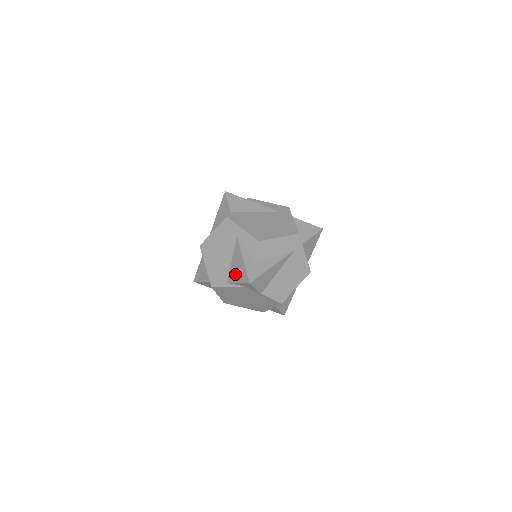
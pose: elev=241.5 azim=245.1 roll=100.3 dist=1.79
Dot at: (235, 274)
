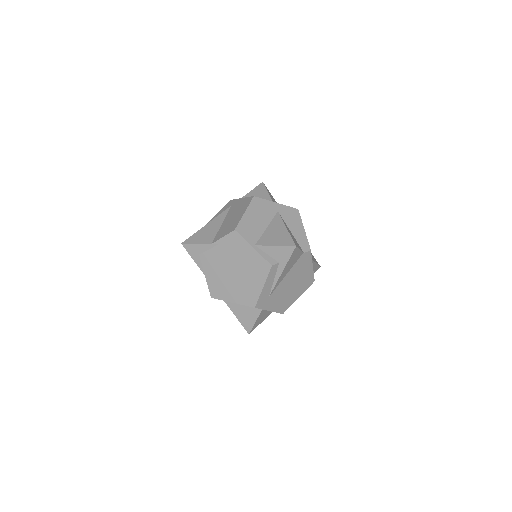
Dot at: occluded
